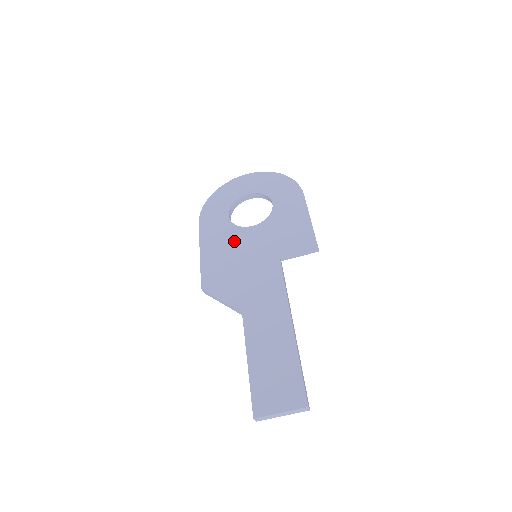
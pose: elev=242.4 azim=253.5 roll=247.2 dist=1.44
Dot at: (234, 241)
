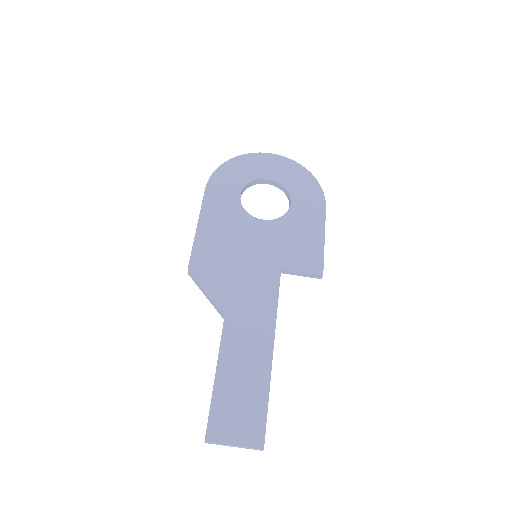
Dot at: (238, 229)
